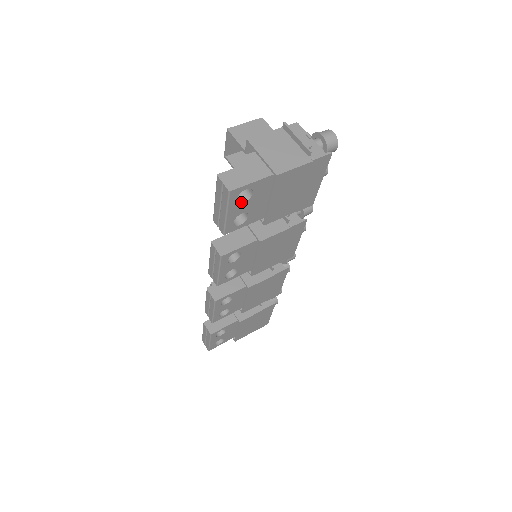
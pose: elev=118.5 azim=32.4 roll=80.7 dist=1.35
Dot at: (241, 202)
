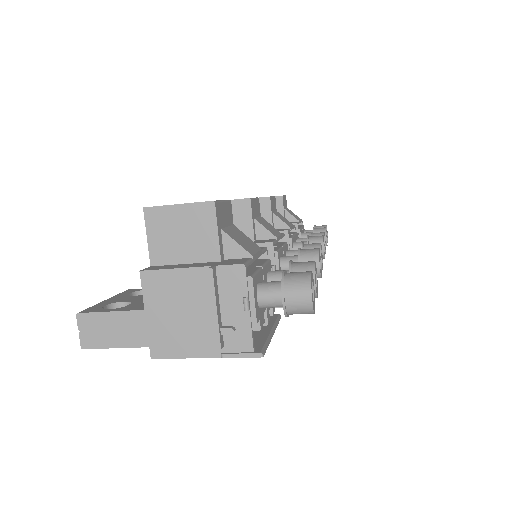
Dot at: occluded
